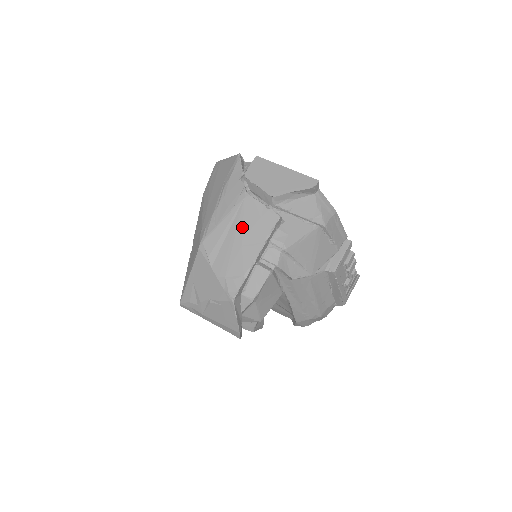
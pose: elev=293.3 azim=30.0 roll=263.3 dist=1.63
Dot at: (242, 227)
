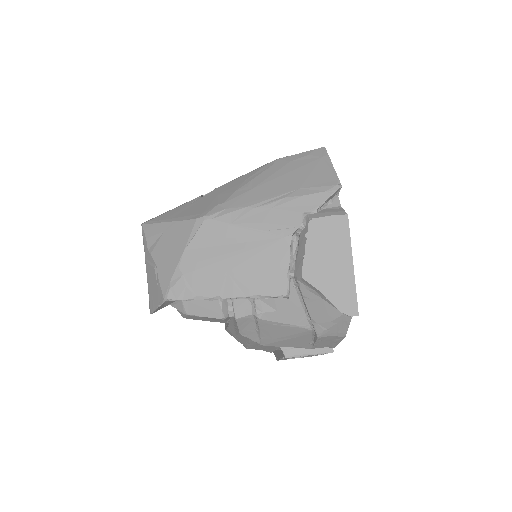
Dot at: (248, 258)
